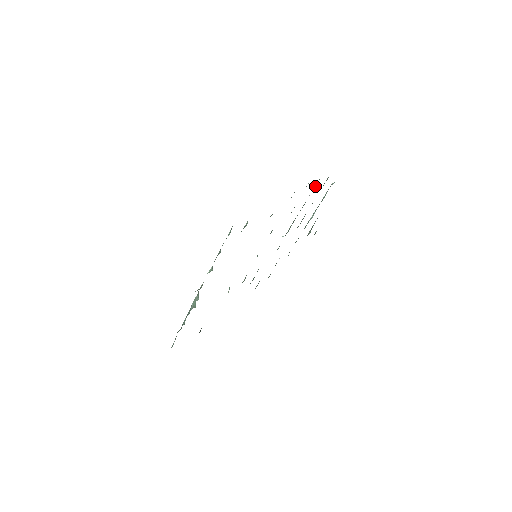
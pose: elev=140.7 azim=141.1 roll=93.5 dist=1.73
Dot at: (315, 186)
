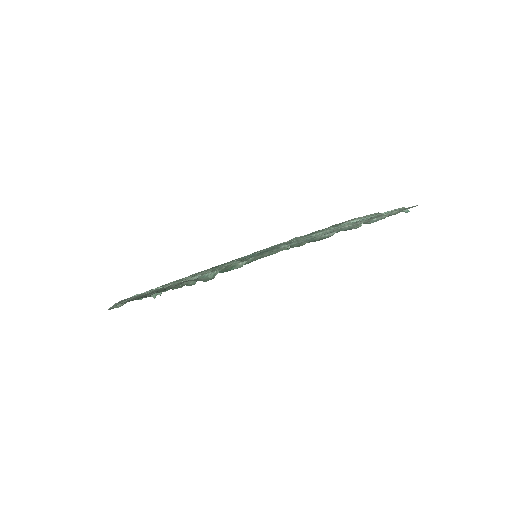
Dot at: (371, 222)
